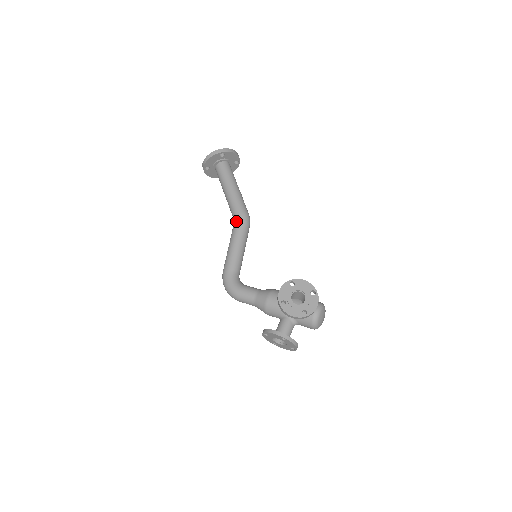
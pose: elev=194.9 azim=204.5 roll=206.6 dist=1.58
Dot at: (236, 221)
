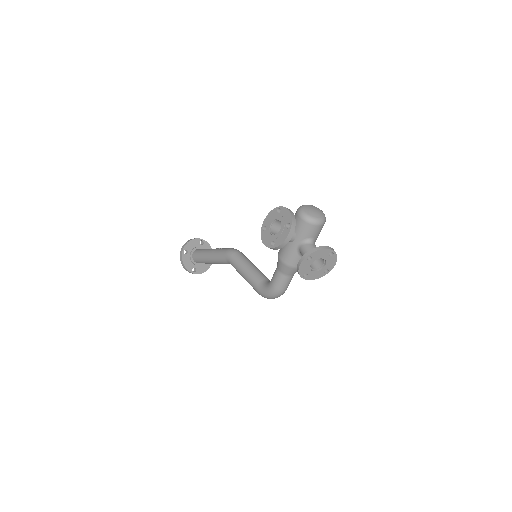
Dot at: (229, 262)
